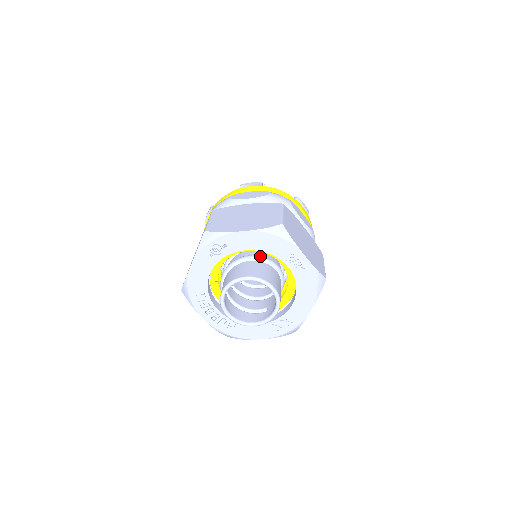
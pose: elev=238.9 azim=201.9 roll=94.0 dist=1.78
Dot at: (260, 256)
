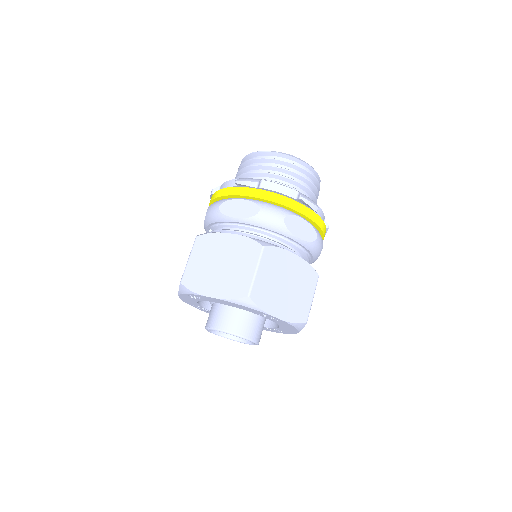
Dot at: occluded
